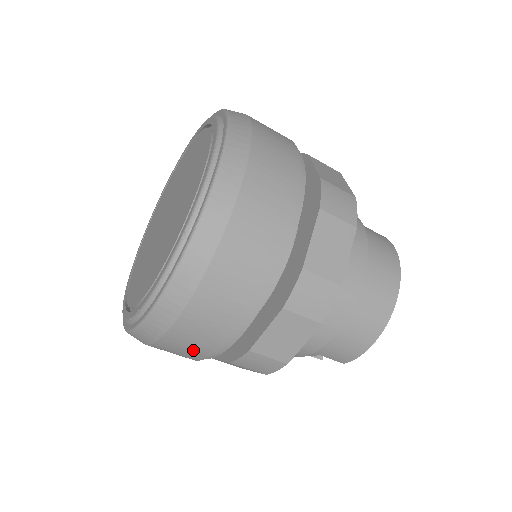
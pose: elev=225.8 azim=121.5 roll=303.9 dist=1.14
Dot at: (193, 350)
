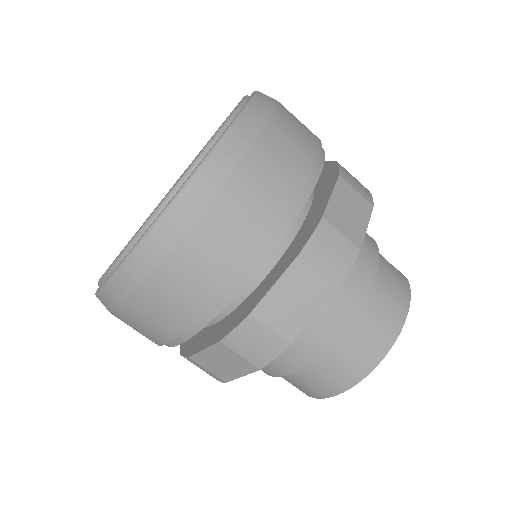
Dot at: occluded
